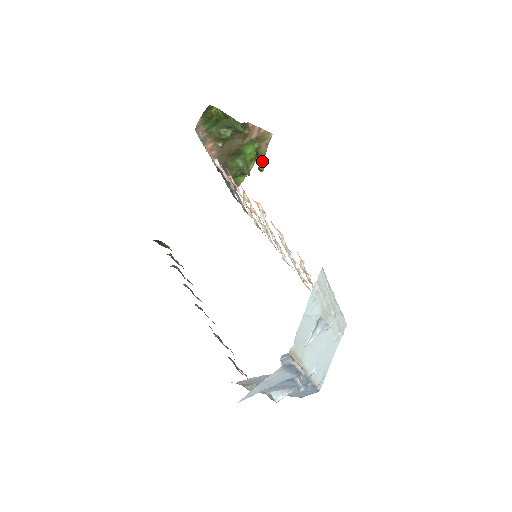
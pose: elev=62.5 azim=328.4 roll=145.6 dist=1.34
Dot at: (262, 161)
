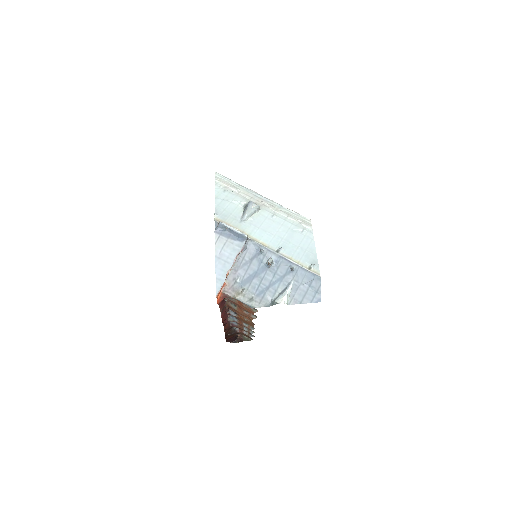
Dot at: occluded
